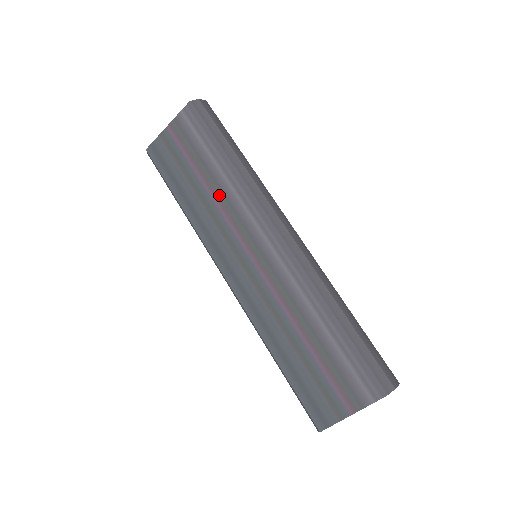
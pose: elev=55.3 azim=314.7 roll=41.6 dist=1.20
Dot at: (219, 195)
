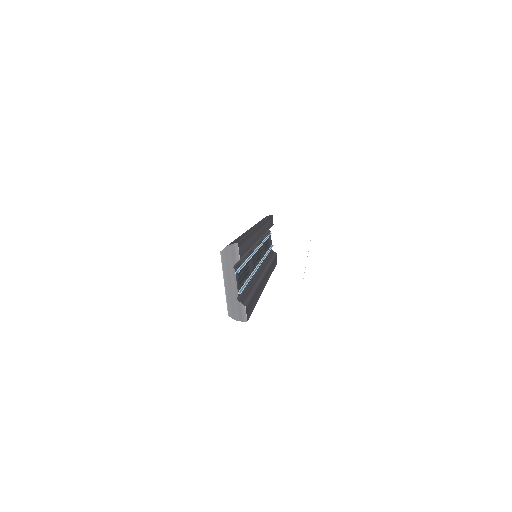
Dot at: occluded
